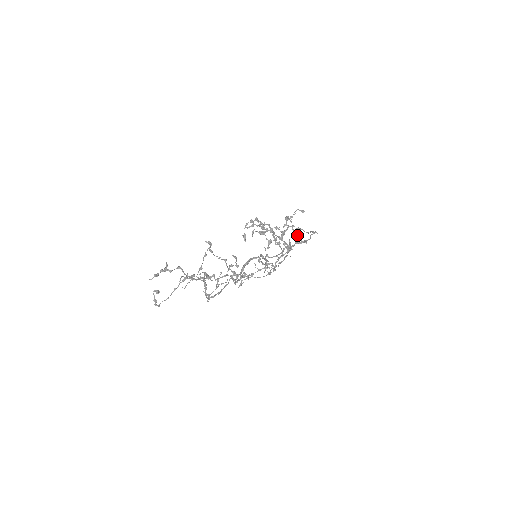
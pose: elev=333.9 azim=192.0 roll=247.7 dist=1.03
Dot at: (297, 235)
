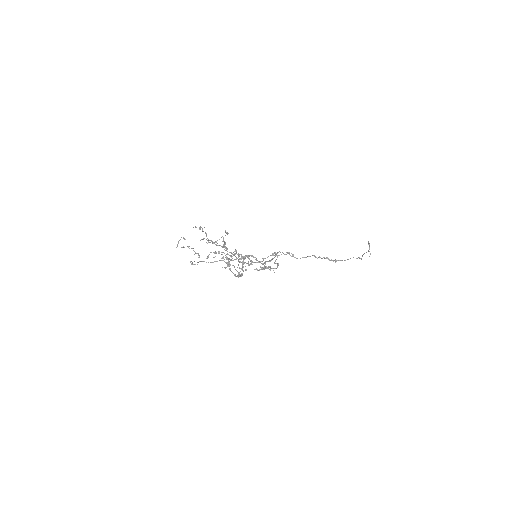
Dot at: (369, 244)
